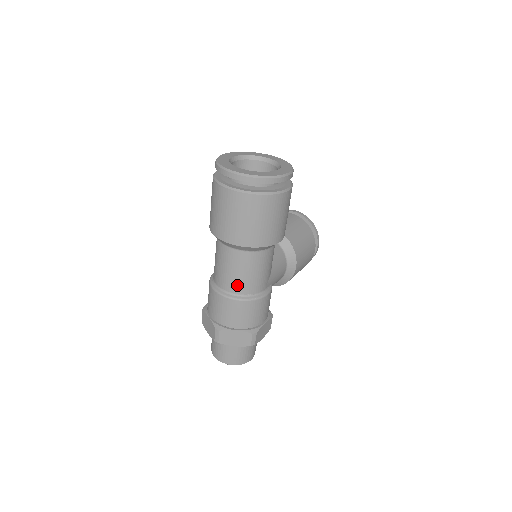
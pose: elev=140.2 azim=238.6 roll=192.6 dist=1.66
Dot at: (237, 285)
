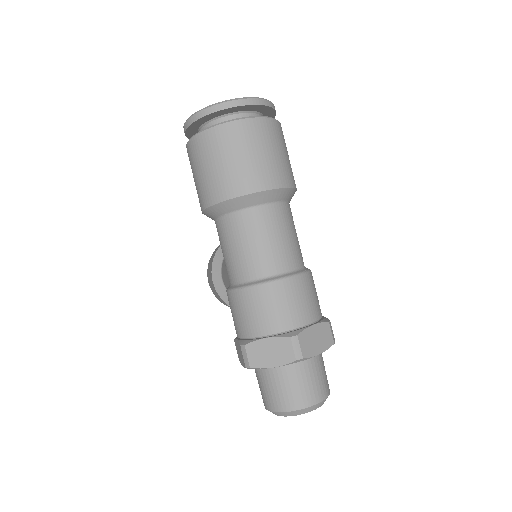
Dot at: (286, 256)
